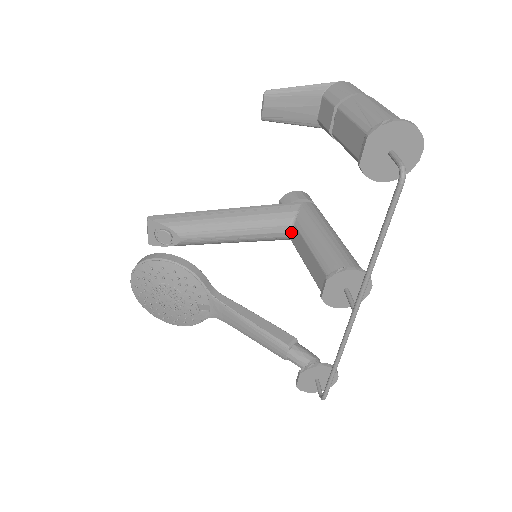
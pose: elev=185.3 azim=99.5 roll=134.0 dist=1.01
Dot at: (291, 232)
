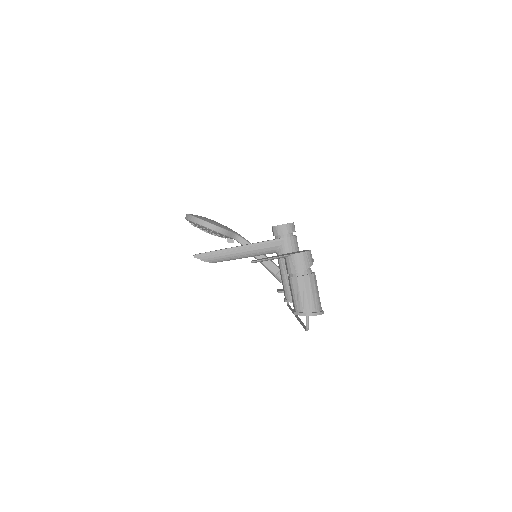
Dot at: (276, 253)
